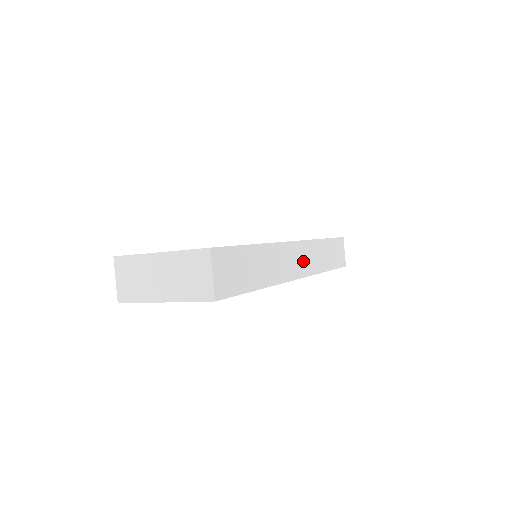
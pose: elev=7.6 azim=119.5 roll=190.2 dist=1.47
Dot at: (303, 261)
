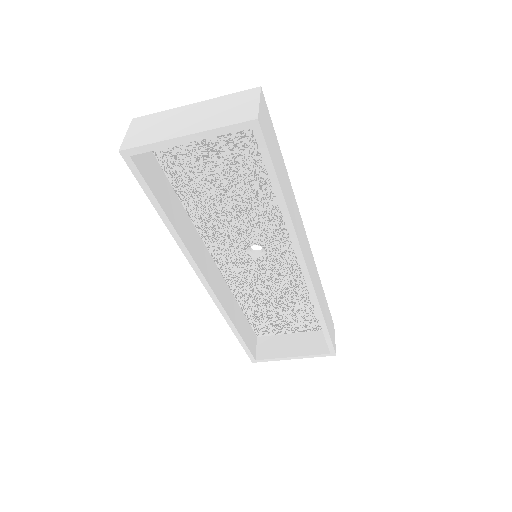
Dot at: (310, 265)
